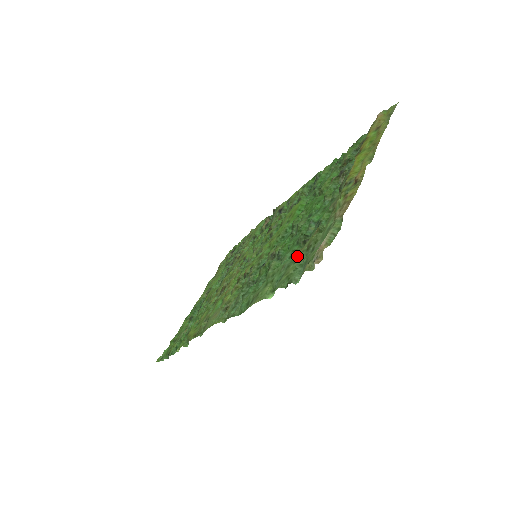
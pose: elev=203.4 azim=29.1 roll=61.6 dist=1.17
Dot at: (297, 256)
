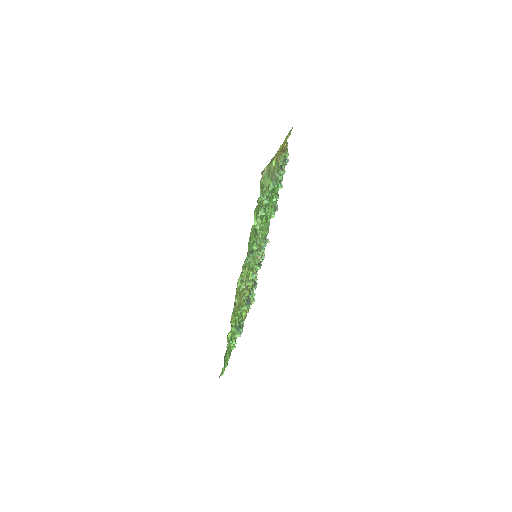
Dot at: occluded
